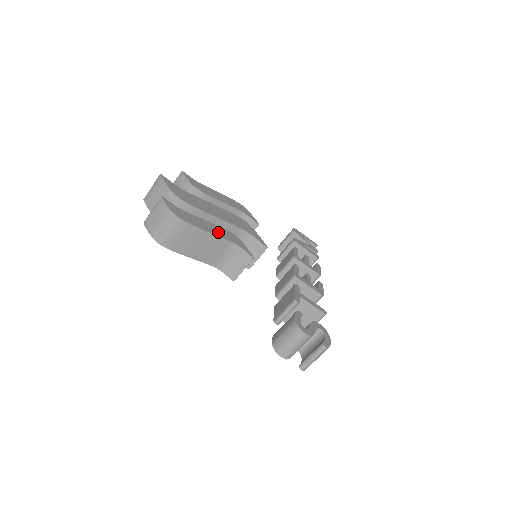
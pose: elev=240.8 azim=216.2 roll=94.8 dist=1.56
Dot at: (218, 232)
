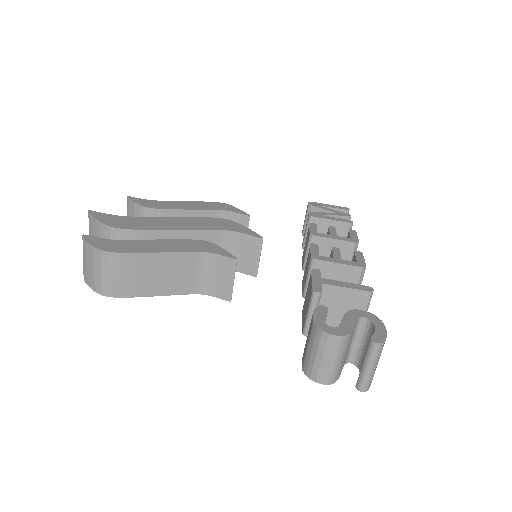
Dot at: (175, 247)
